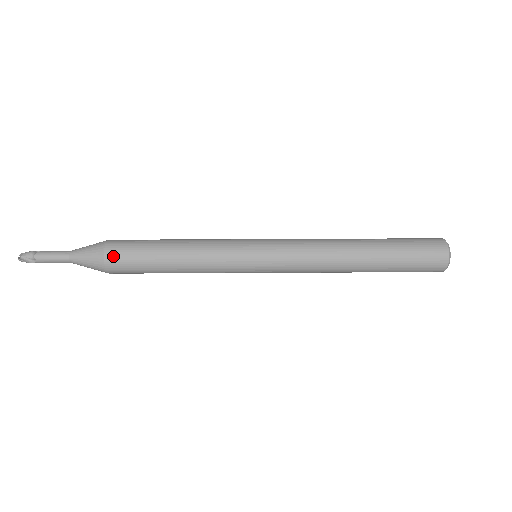
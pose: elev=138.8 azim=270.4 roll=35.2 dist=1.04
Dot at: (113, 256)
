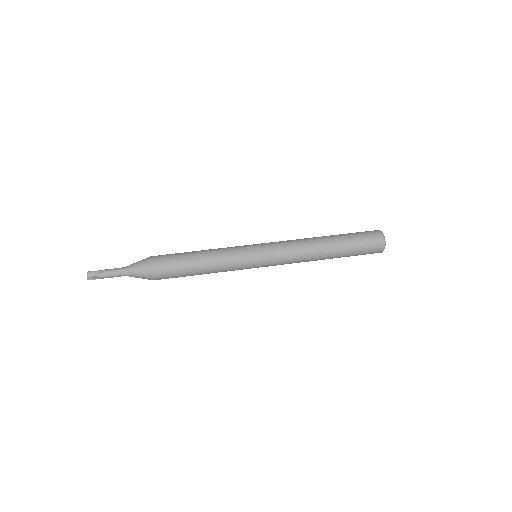
Dot at: (159, 276)
